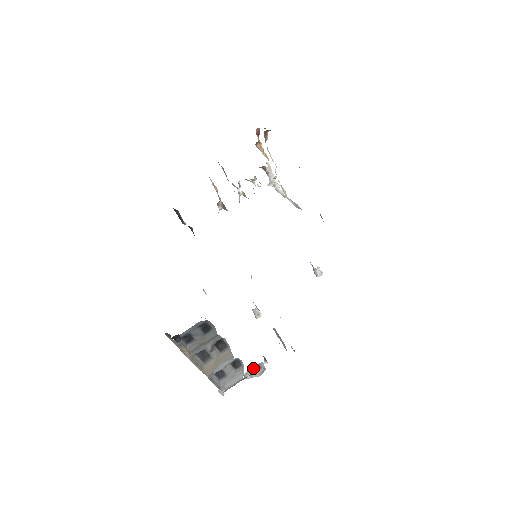
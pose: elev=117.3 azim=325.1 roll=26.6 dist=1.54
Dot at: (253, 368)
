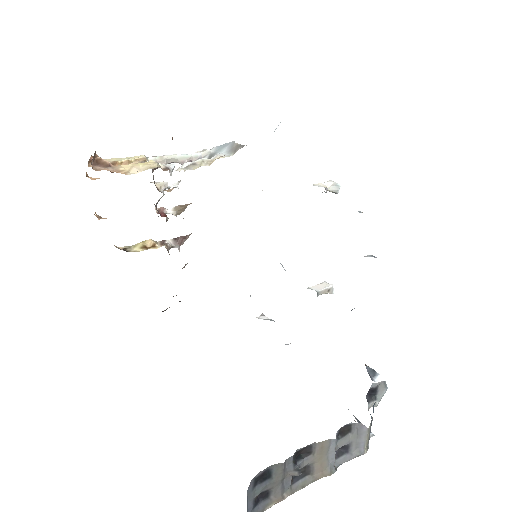
Dot at: (370, 394)
